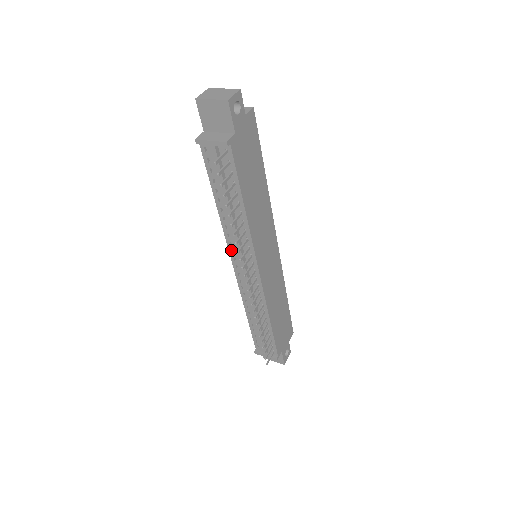
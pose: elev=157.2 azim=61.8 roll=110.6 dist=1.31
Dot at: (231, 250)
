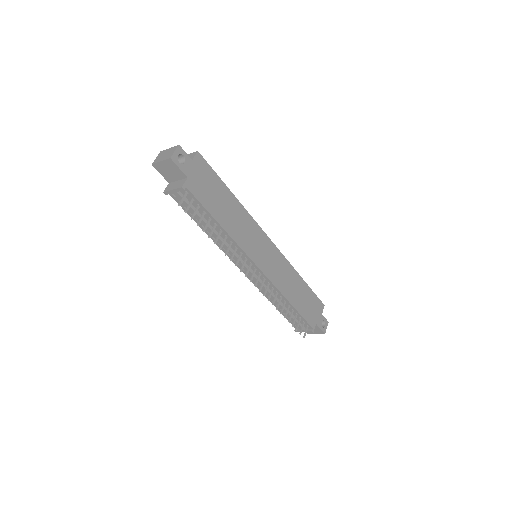
Dot at: occluded
